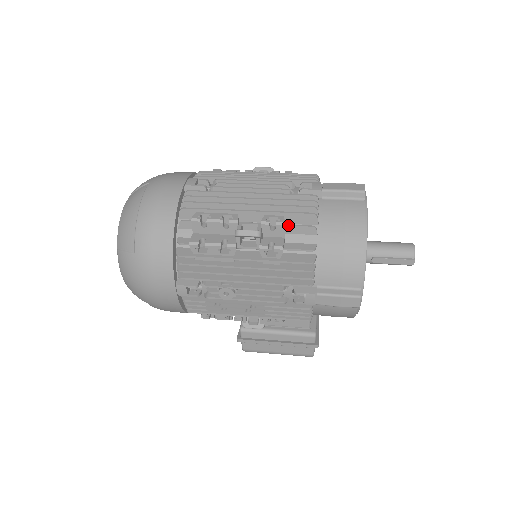
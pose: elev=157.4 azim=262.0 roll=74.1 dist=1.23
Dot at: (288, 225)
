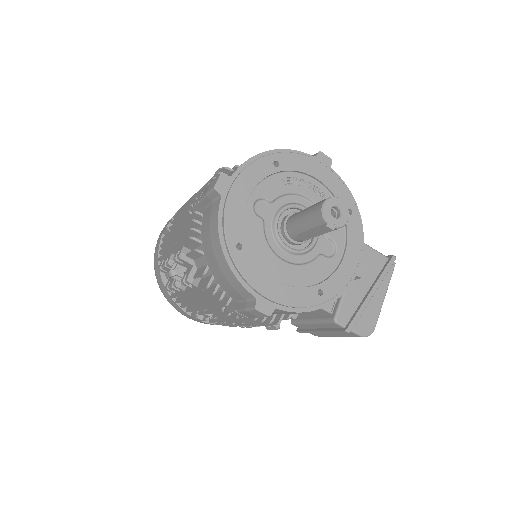
Dot at: (186, 254)
